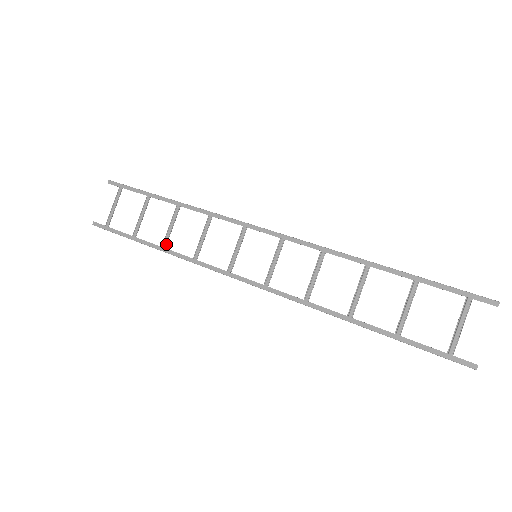
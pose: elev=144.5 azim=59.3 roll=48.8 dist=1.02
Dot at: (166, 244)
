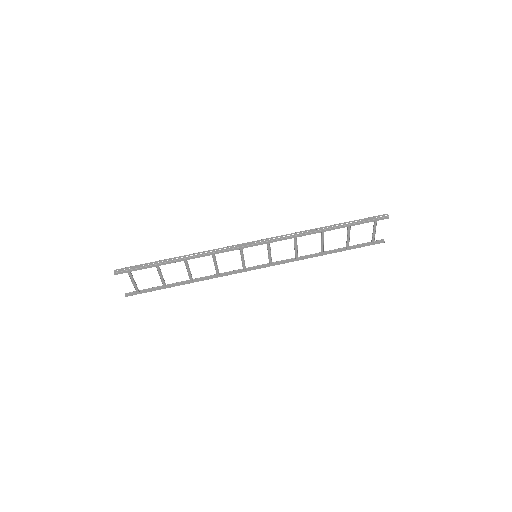
Dot at: (192, 279)
